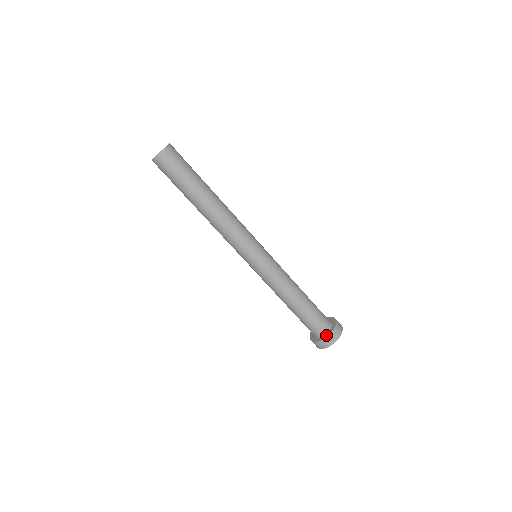
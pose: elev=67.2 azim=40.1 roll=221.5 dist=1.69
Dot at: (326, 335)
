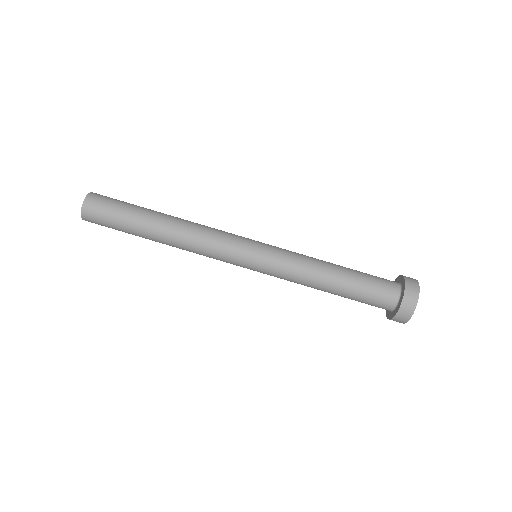
Dot at: (402, 286)
